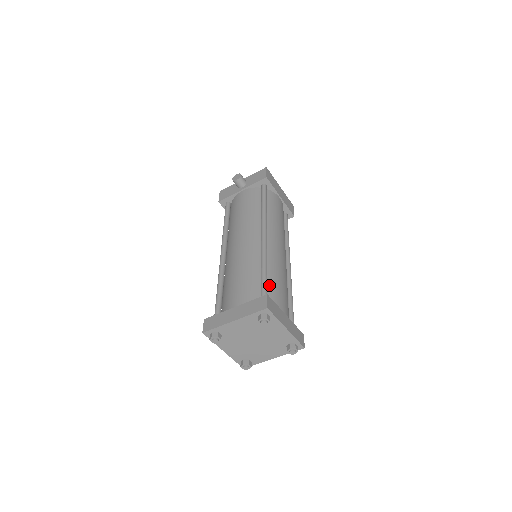
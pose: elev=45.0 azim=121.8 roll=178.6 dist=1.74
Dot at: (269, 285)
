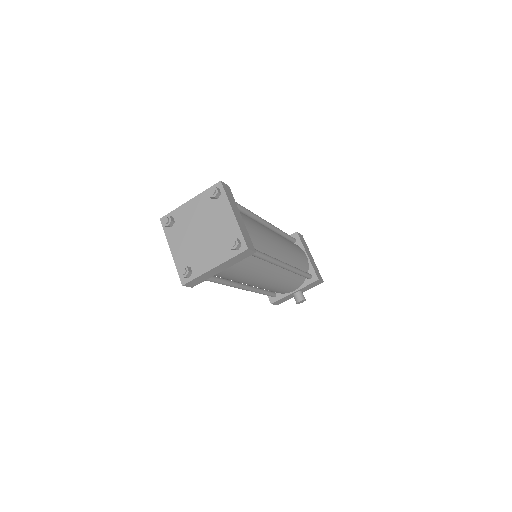
Dot at: occluded
